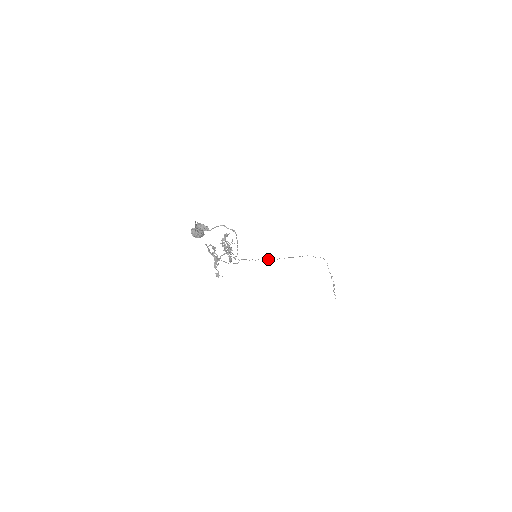
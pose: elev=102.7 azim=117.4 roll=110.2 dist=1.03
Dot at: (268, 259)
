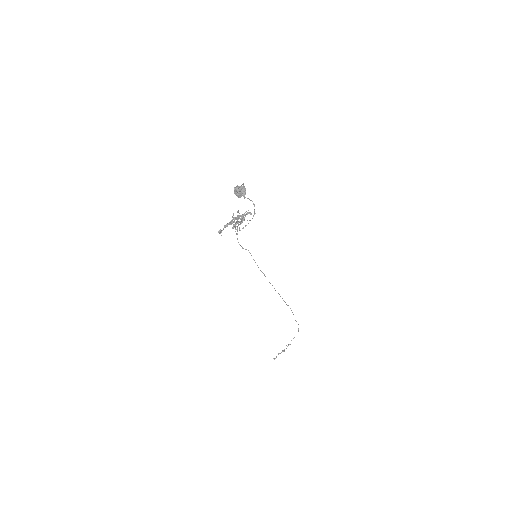
Dot at: occluded
